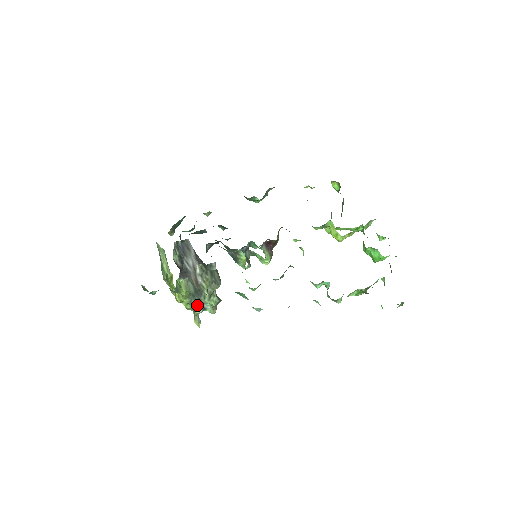
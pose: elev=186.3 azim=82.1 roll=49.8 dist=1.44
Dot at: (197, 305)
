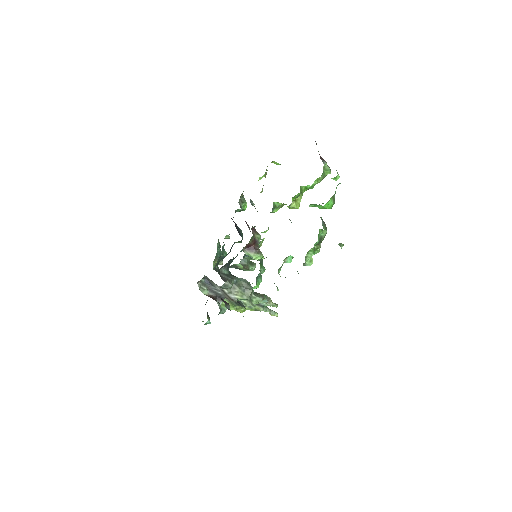
Dot at: (257, 306)
